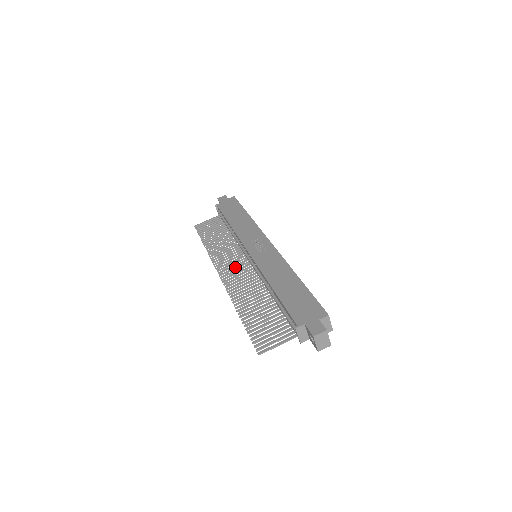
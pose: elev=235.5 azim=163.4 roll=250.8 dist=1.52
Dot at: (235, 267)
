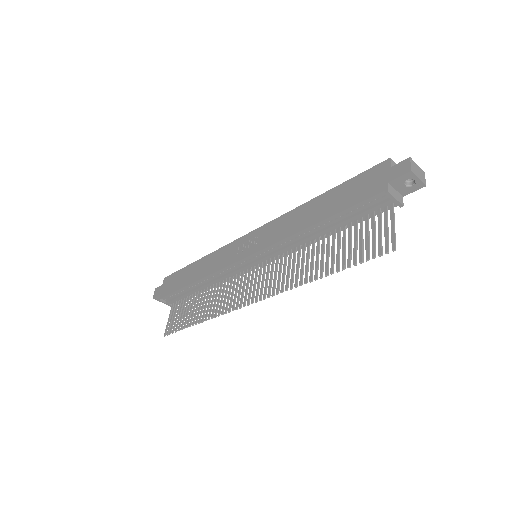
Dot at: occluded
